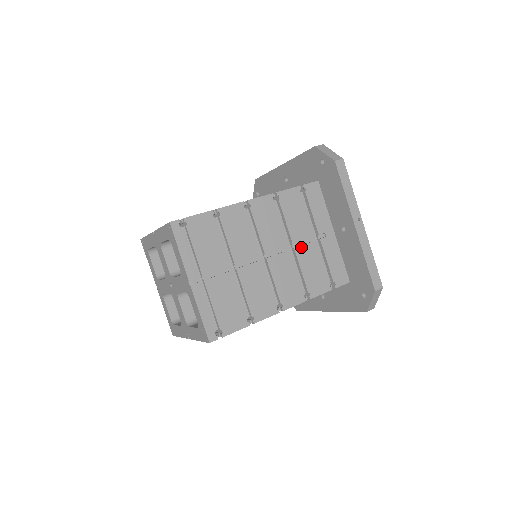
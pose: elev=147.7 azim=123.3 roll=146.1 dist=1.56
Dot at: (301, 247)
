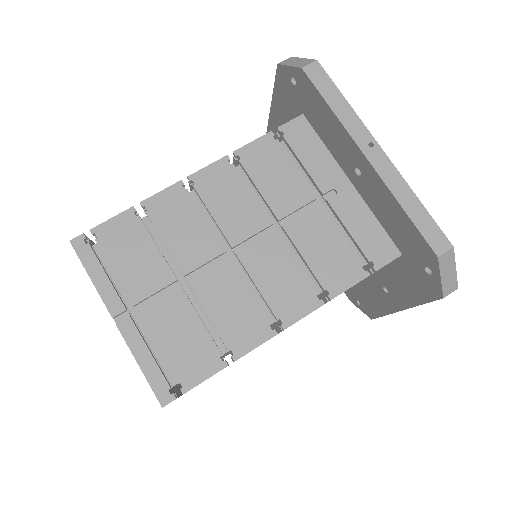
Dot at: (295, 221)
